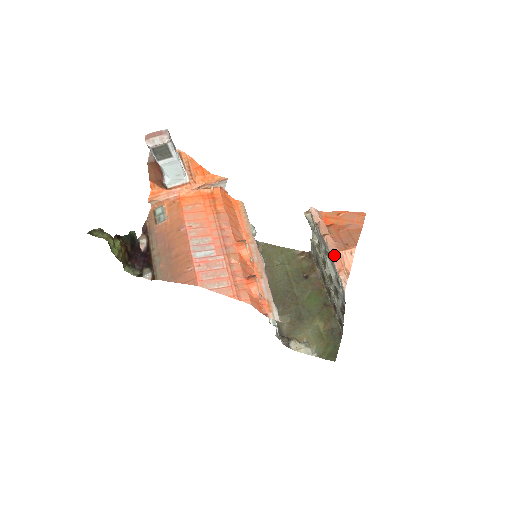
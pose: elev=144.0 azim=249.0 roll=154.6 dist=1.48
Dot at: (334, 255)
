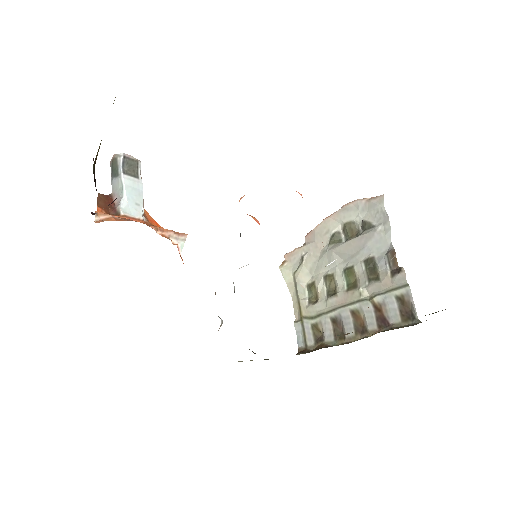
Dot at: (346, 204)
